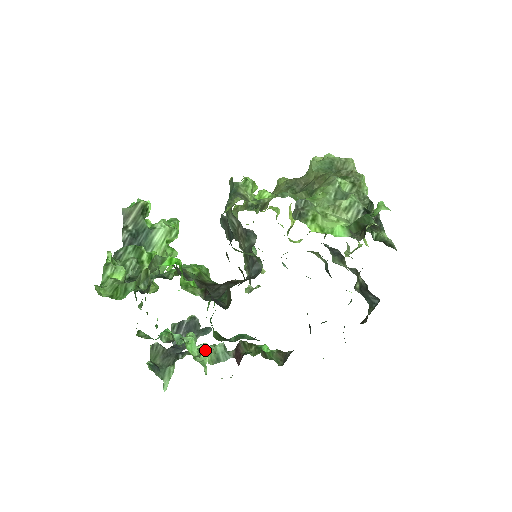
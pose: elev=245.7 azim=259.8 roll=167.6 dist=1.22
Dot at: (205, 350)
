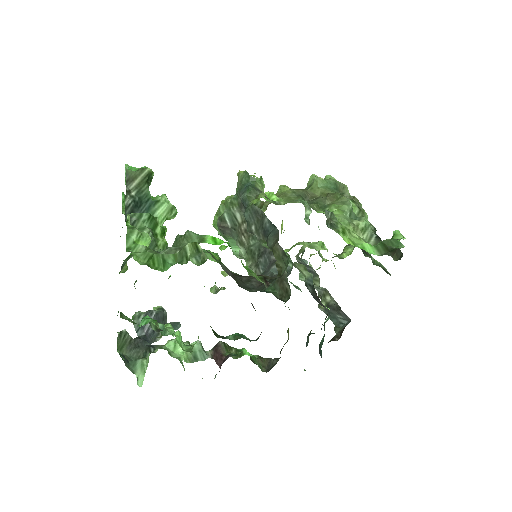
Dot at: occluded
